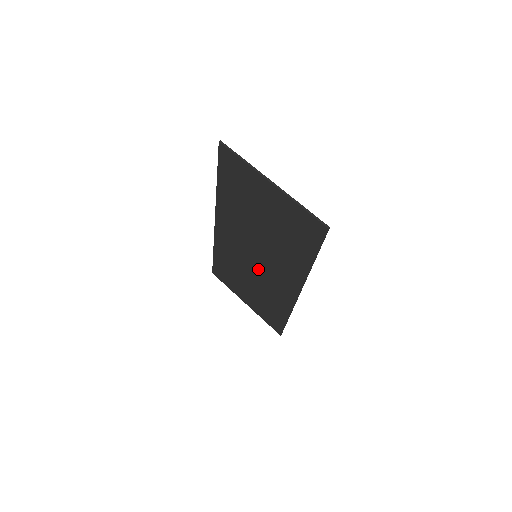
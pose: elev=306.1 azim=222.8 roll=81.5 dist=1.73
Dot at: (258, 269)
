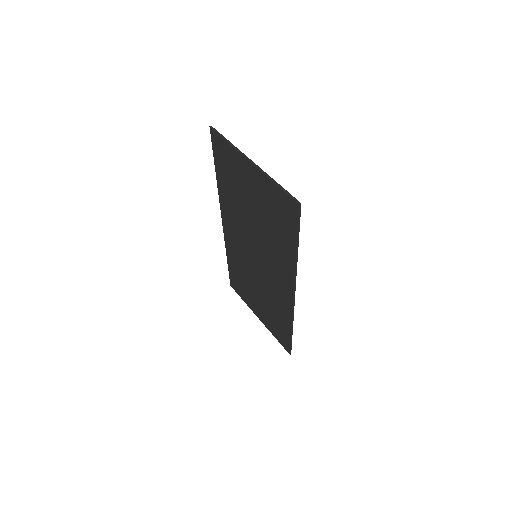
Dot at: (260, 272)
